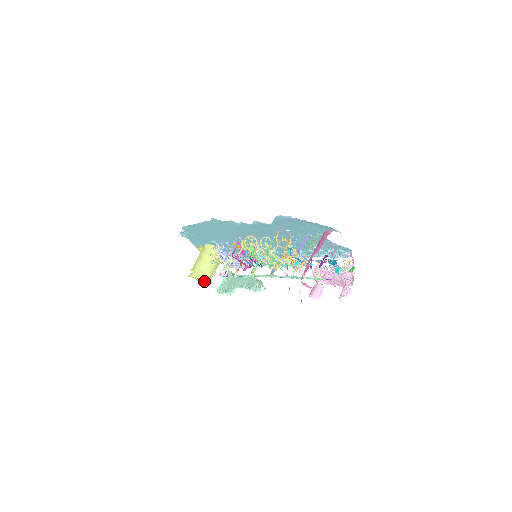
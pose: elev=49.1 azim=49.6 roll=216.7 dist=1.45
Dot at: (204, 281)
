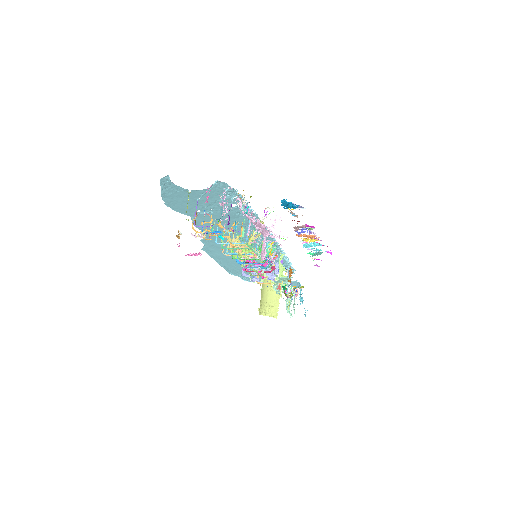
Dot at: (270, 312)
